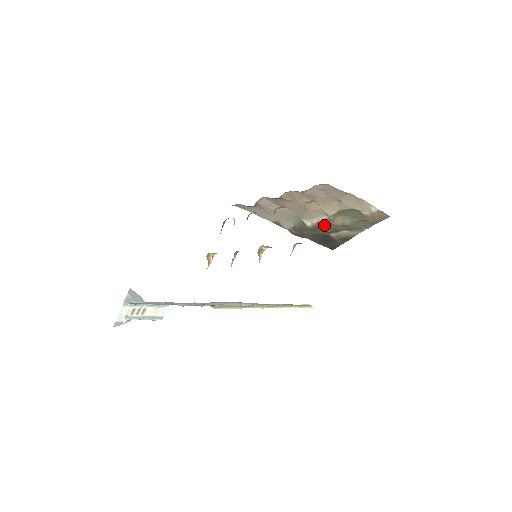
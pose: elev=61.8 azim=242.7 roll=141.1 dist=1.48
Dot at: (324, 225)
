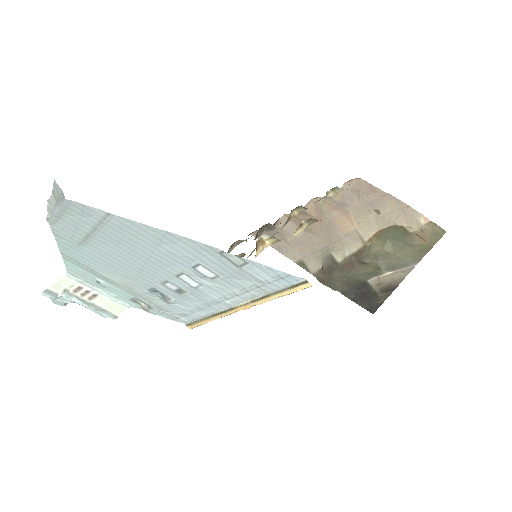
Dot at: (358, 258)
